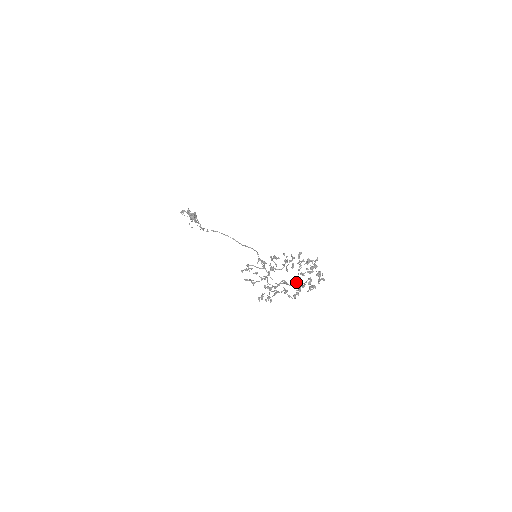
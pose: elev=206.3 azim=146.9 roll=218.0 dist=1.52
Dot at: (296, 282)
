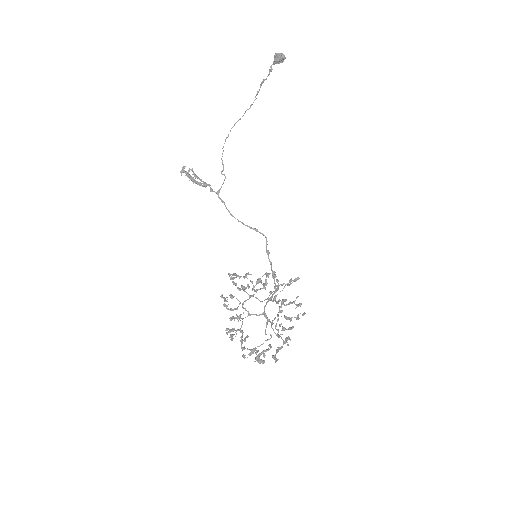
Dot at: (271, 323)
